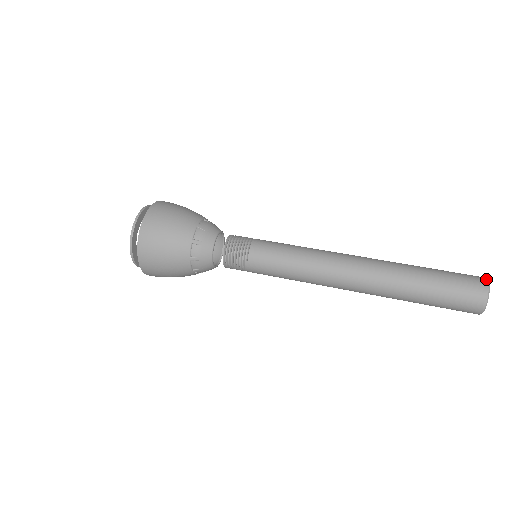
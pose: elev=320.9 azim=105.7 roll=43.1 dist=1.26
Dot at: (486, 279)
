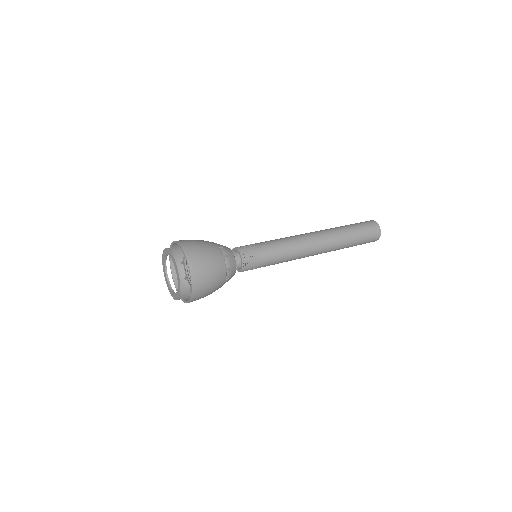
Dot at: occluded
